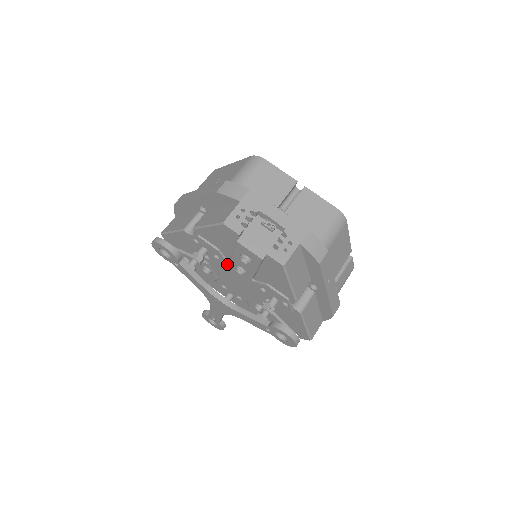
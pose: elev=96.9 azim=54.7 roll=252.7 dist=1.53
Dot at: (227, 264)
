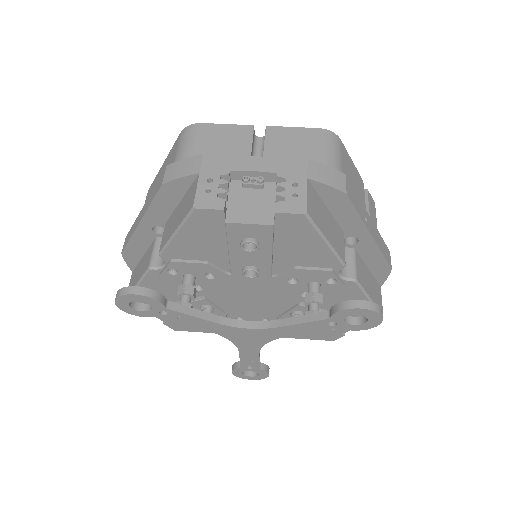
Dot at: (228, 277)
